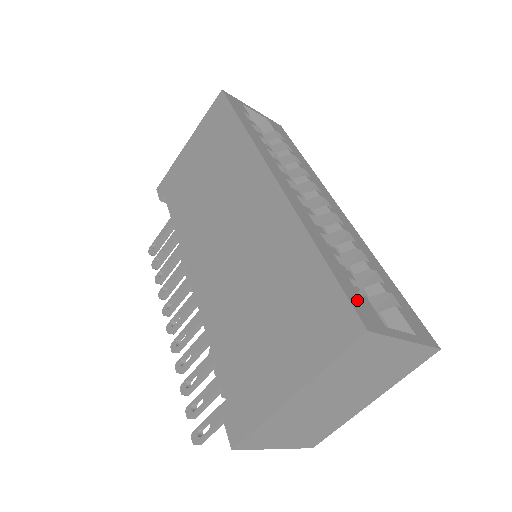
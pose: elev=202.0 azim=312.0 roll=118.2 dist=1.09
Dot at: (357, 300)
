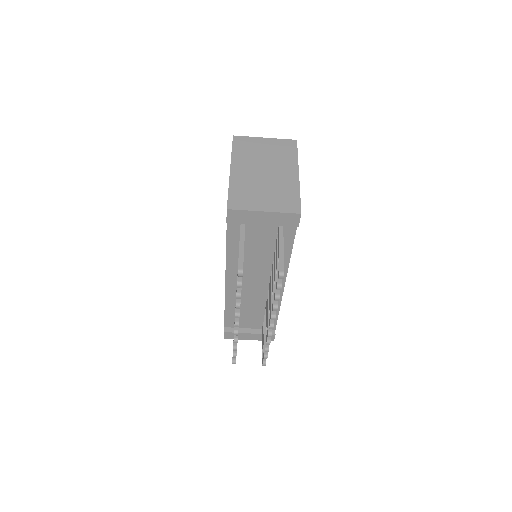
Dot at: occluded
